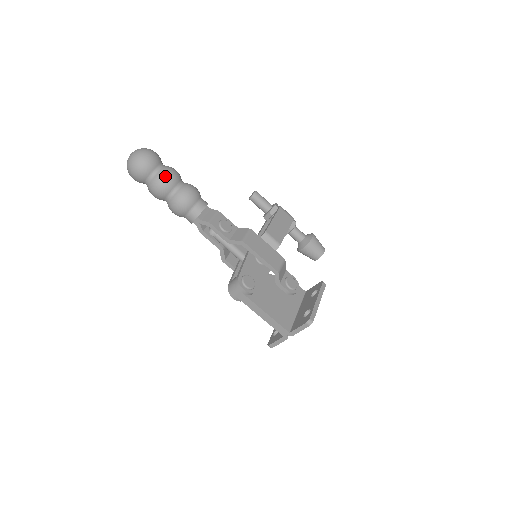
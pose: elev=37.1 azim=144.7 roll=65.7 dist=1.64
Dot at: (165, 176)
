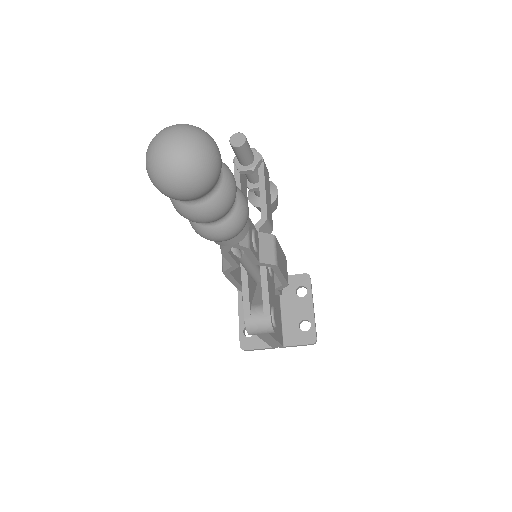
Dot at: (230, 196)
